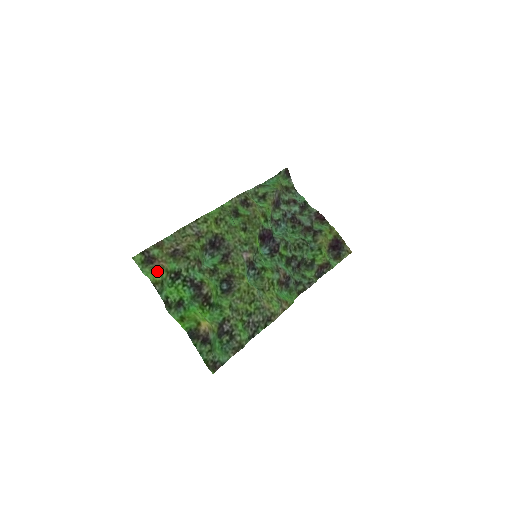
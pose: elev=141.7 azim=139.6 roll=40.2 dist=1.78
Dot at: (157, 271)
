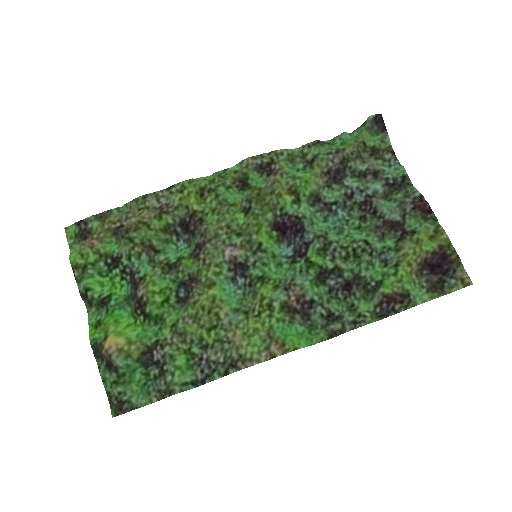
Dot at: (83, 251)
